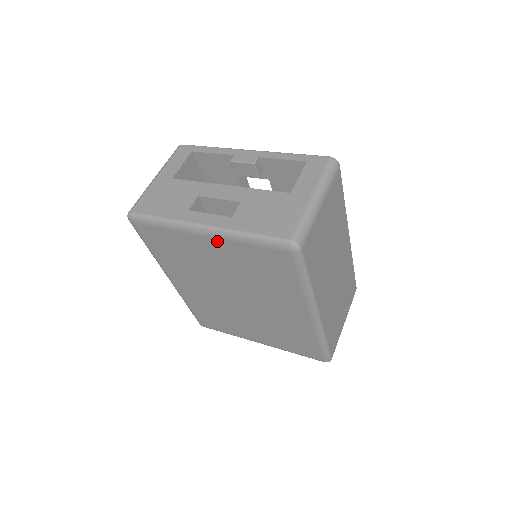
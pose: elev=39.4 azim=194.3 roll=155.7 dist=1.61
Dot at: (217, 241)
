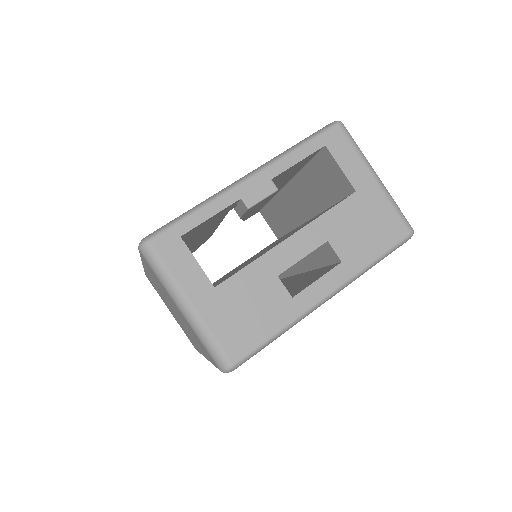
Dot at: occluded
